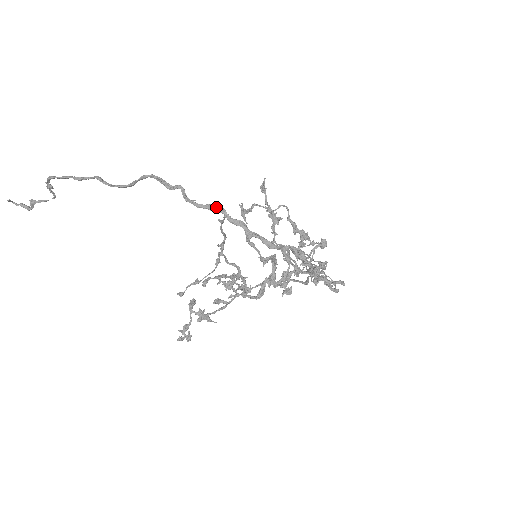
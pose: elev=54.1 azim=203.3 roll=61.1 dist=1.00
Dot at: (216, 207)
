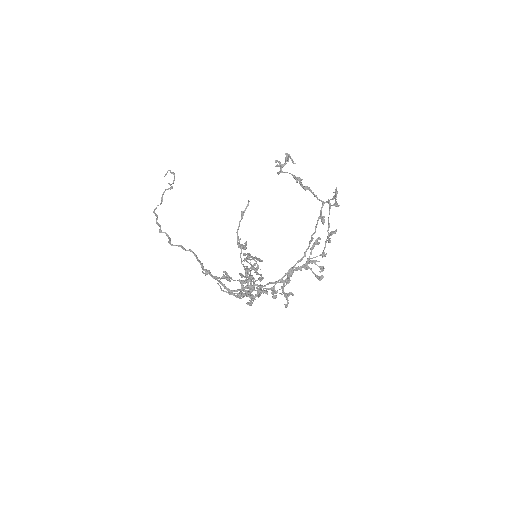
Dot at: (201, 265)
